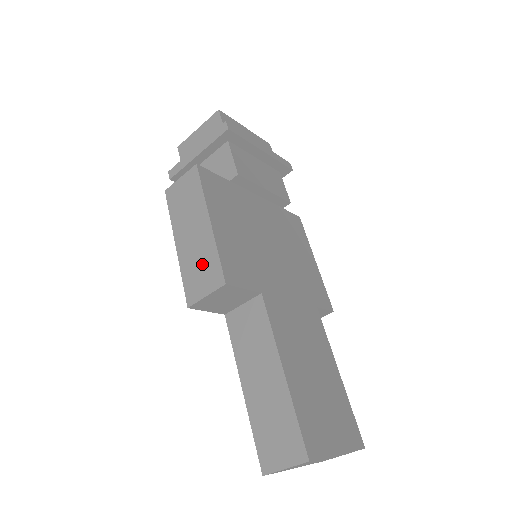
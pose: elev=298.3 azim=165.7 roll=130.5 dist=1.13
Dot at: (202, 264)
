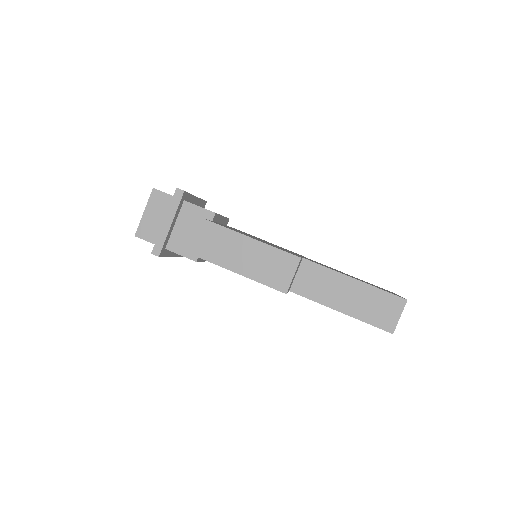
Dot at: (272, 264)
